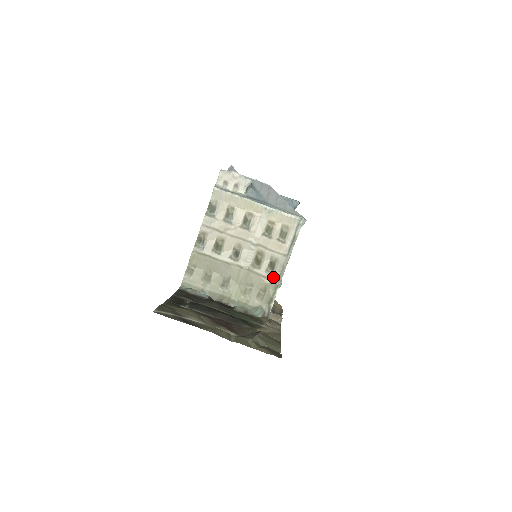
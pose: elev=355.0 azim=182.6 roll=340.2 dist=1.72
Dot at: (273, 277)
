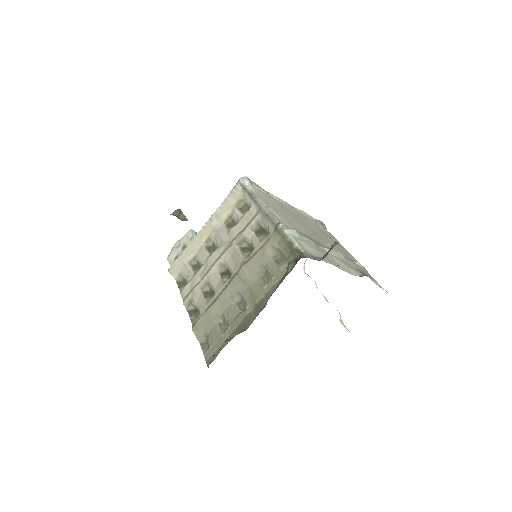
Dot at: (271, 234)
